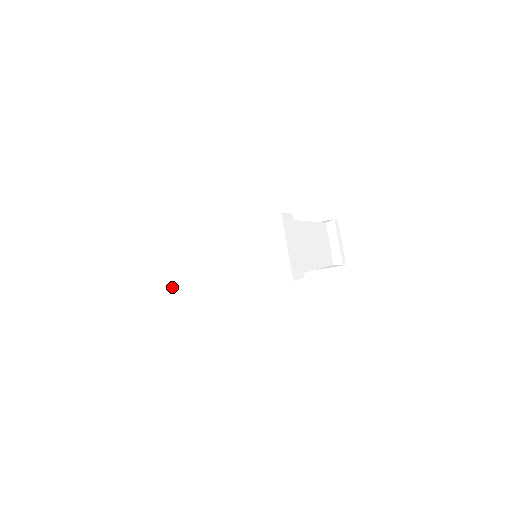
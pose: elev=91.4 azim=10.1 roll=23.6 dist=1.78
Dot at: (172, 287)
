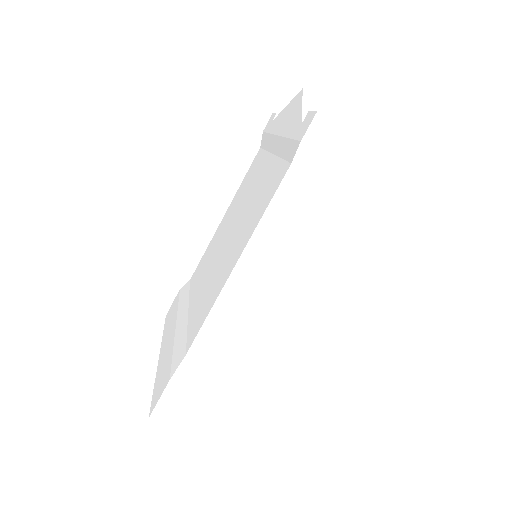
Dot at: occluded
